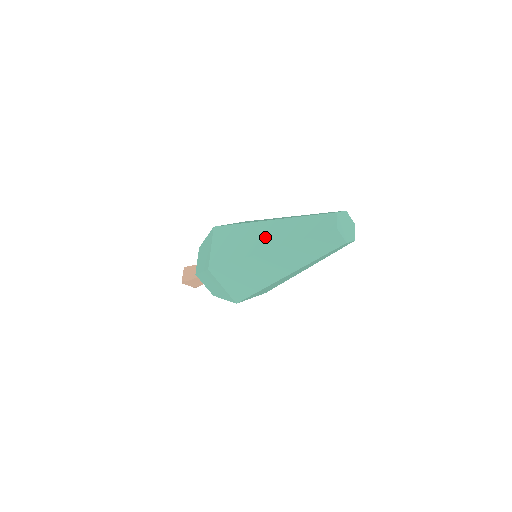
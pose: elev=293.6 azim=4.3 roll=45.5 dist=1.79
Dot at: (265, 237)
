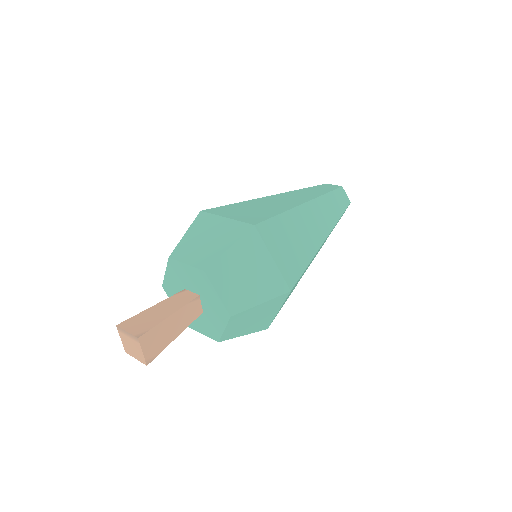
Dot at: (287, 199)
